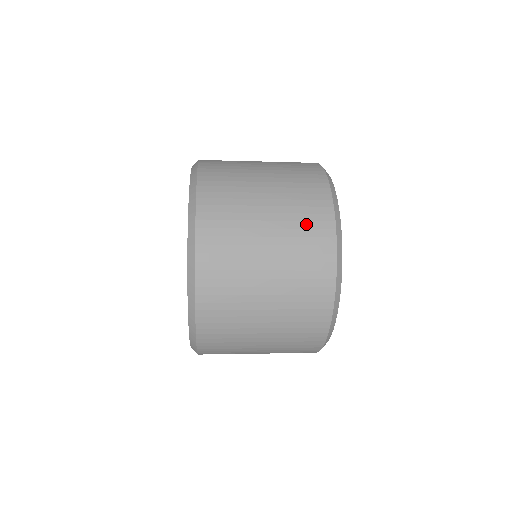
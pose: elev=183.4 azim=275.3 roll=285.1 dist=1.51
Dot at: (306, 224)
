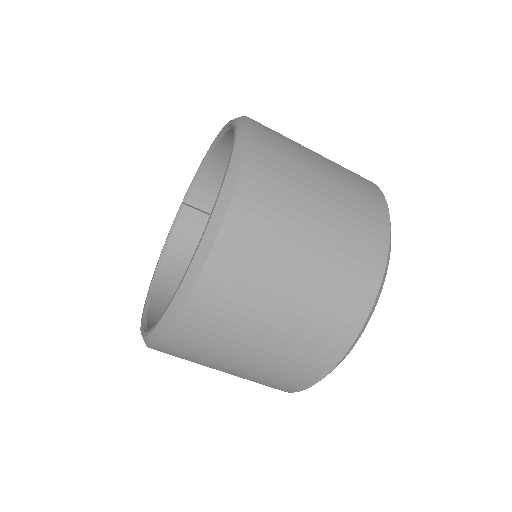
Dot at: (347, 169)
